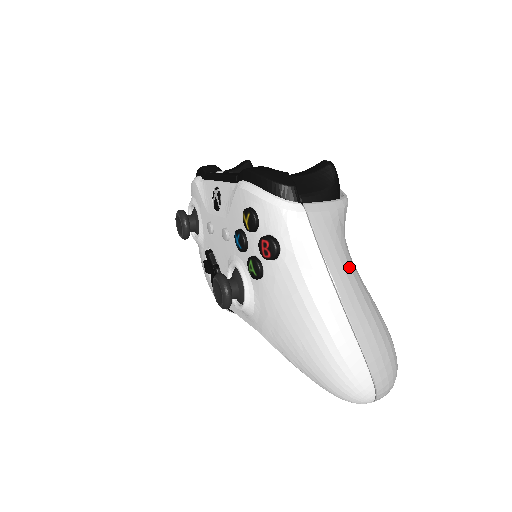
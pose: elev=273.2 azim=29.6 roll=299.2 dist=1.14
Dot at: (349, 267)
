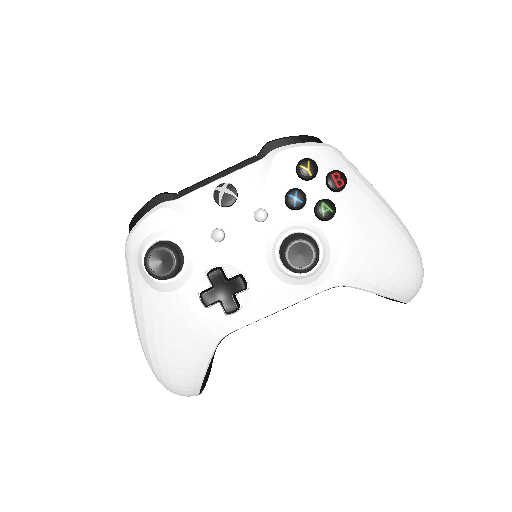
Dot at: occluded
